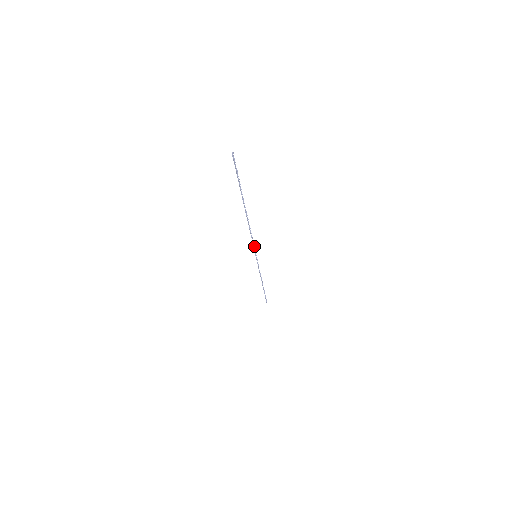
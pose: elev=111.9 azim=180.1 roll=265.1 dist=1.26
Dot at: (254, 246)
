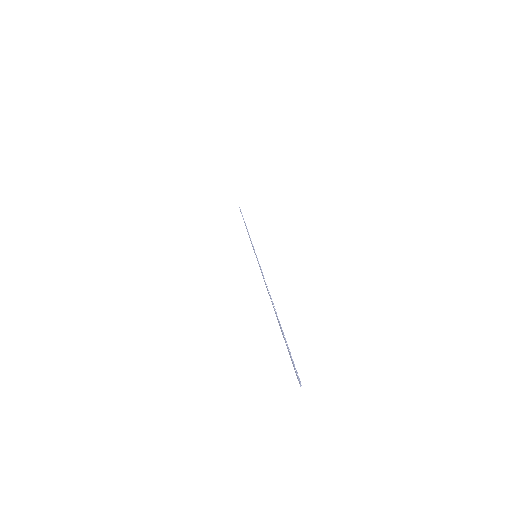
Dot at: (259, 265)
